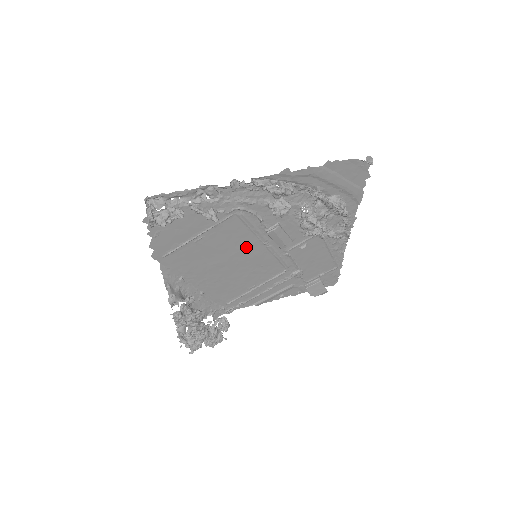
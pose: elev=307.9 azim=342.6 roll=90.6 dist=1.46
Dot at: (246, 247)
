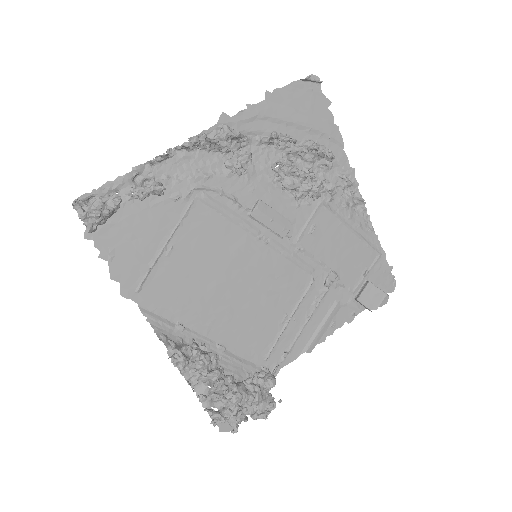
Dot at: (238, 250)
